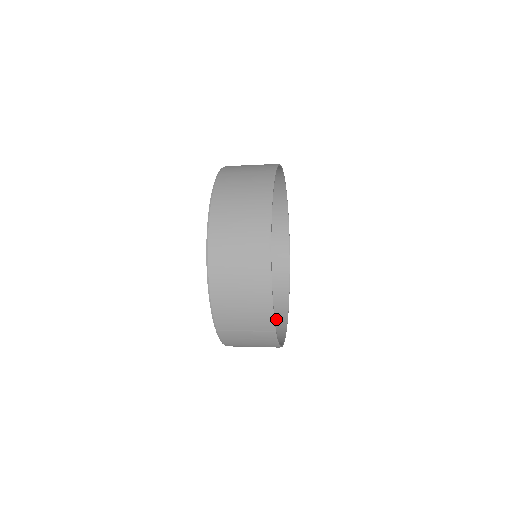
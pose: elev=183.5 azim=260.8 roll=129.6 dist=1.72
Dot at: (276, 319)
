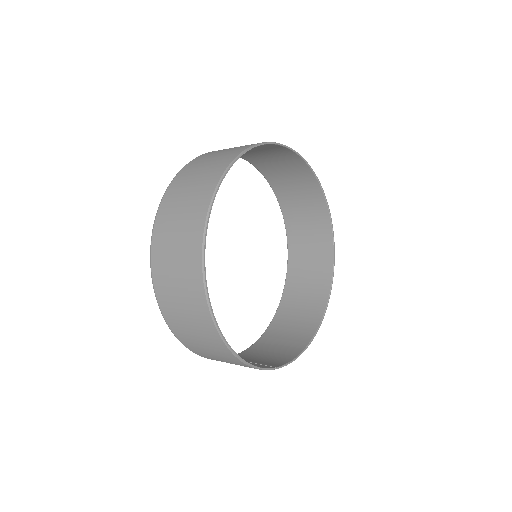
Dot at: (320, 280)
